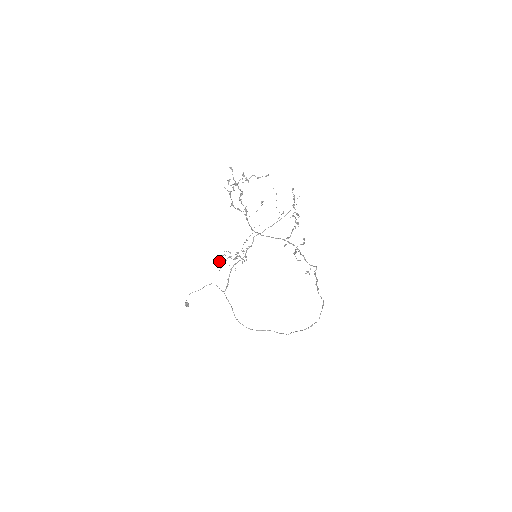
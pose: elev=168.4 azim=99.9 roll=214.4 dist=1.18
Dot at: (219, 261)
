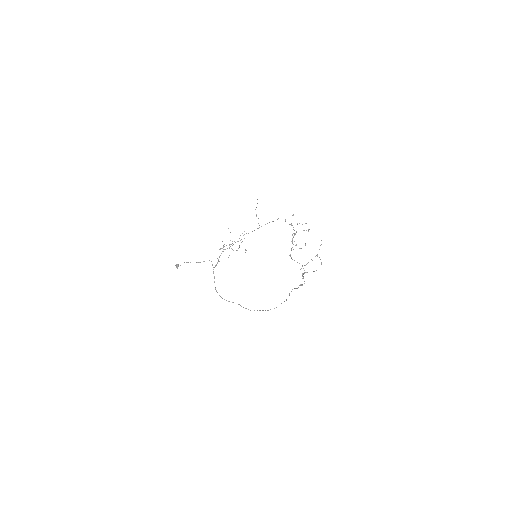
Dot at: occluded
